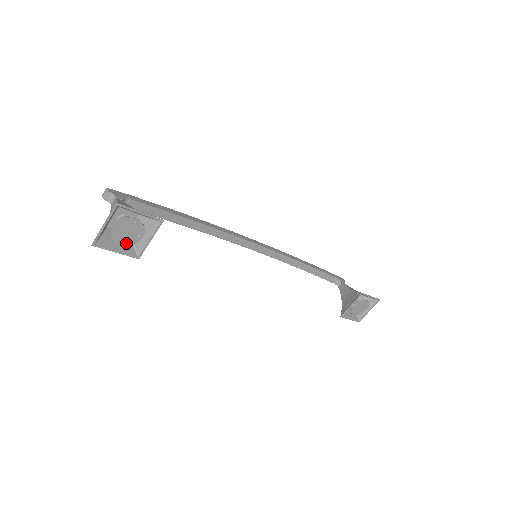
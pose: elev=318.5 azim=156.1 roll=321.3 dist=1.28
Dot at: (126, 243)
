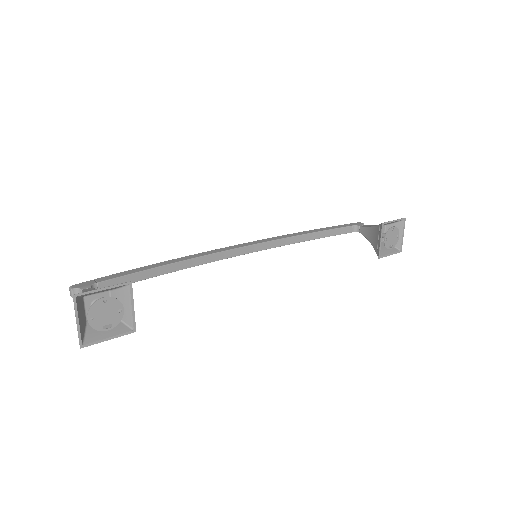
Dot at: (112, 325)
